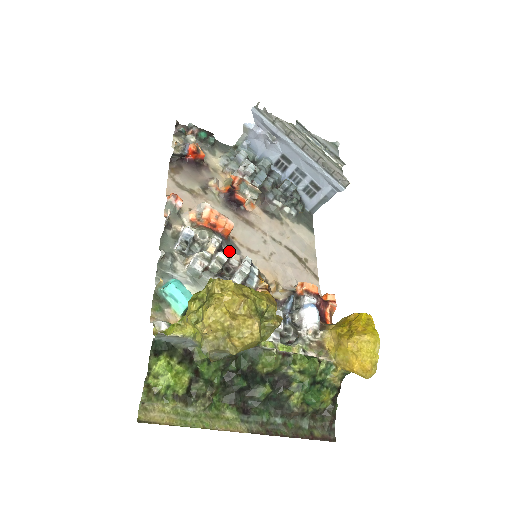
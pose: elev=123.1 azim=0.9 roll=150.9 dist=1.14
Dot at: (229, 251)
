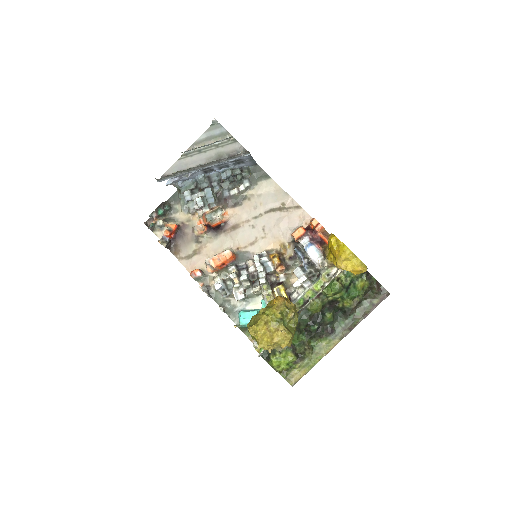
Dot at: (244, 262)
